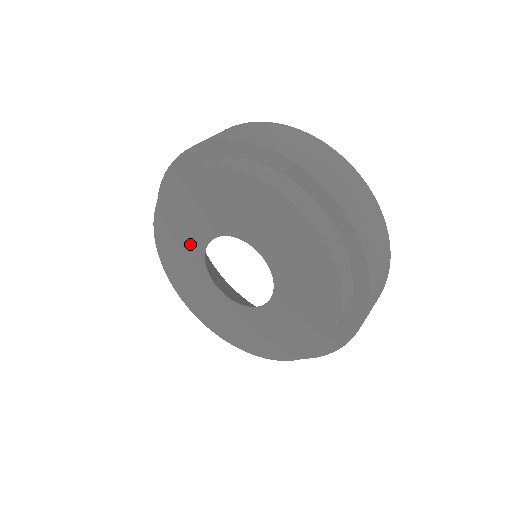
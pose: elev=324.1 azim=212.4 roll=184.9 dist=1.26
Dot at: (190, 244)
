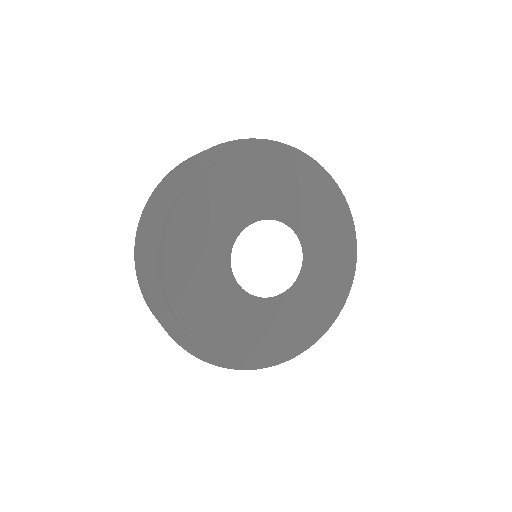
Dot at: (217, 236)
